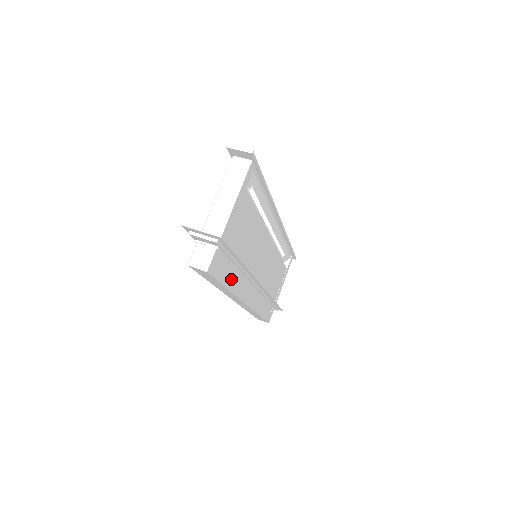
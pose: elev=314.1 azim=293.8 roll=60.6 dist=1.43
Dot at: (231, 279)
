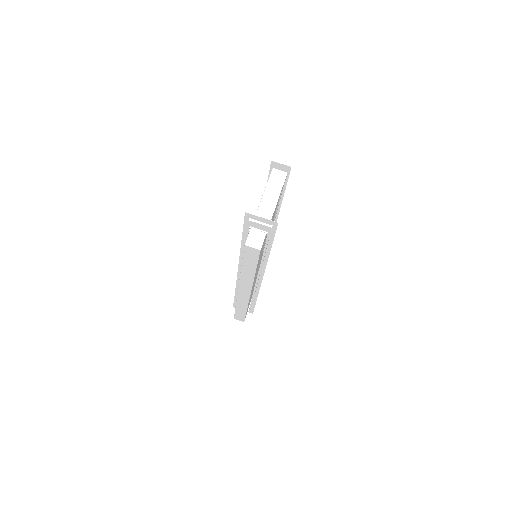
Dot at: occluded
